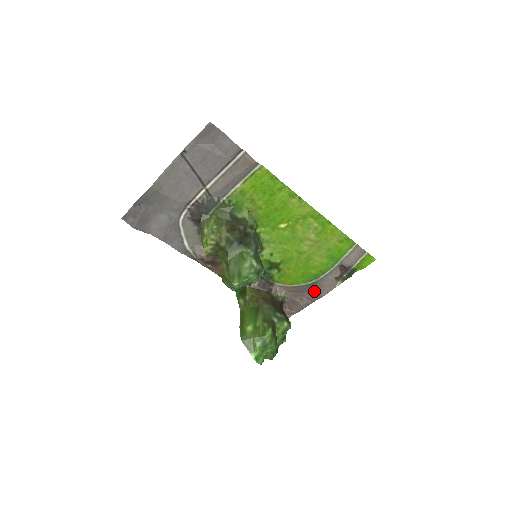
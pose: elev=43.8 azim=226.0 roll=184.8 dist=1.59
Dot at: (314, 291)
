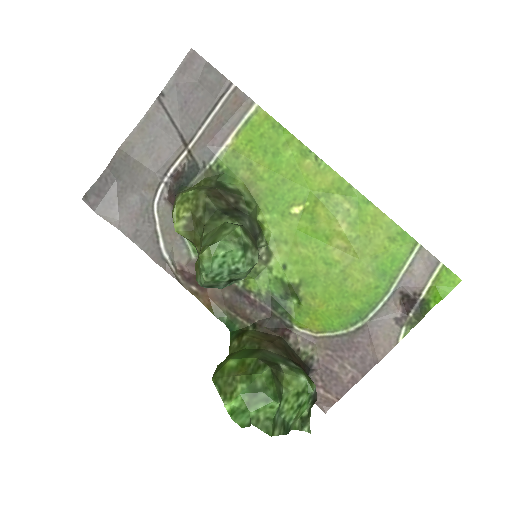
Dot at: (362, 349)
